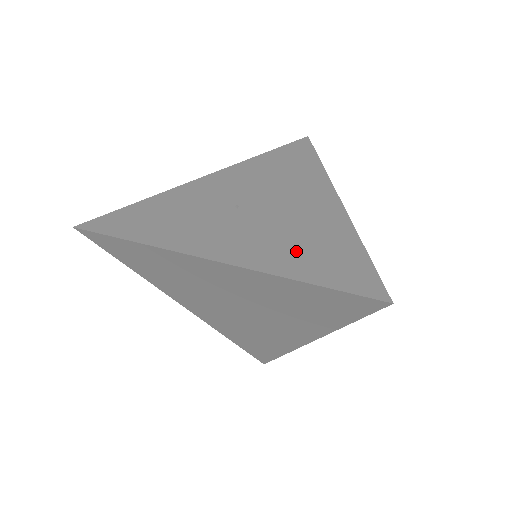
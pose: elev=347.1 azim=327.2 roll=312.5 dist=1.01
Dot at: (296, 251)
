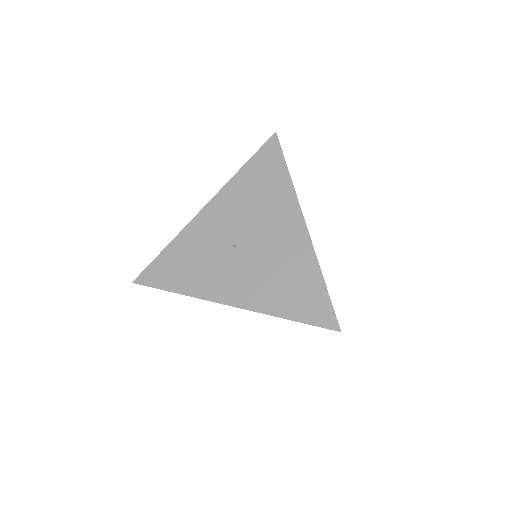
Dot at: (281, 290)
